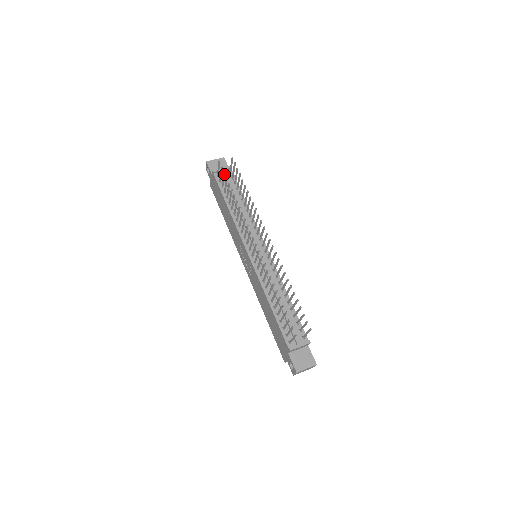
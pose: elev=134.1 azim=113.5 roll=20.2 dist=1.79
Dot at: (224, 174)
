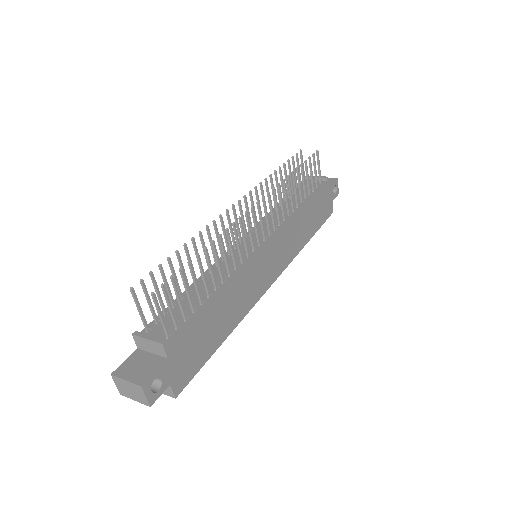
Dot at: (293, 162)
